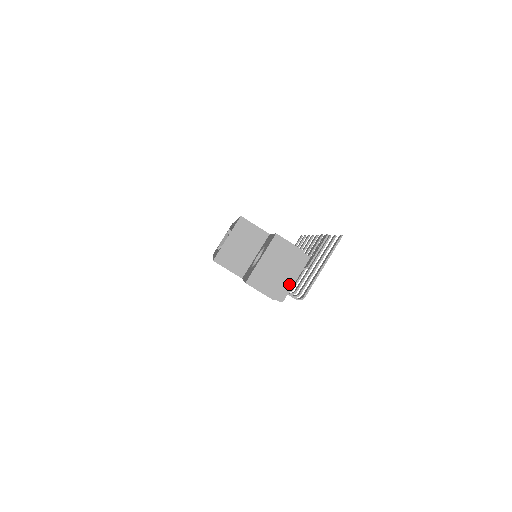
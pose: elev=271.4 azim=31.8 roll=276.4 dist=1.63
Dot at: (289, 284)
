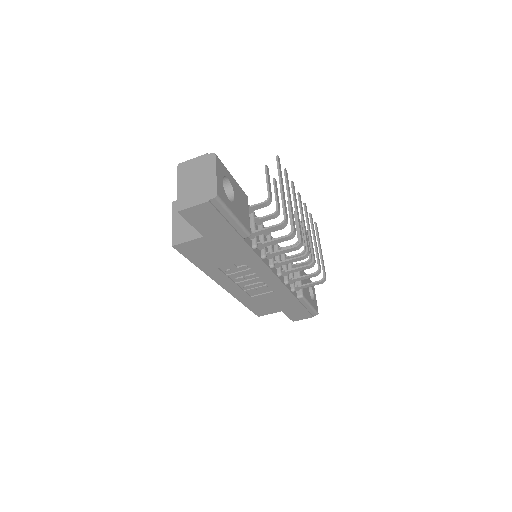
Dot at: (212, 181)
